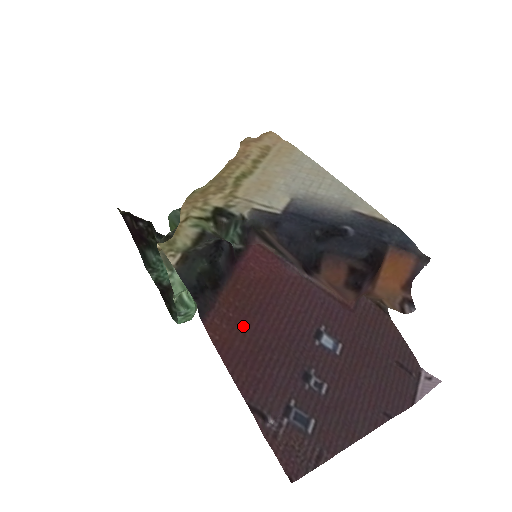
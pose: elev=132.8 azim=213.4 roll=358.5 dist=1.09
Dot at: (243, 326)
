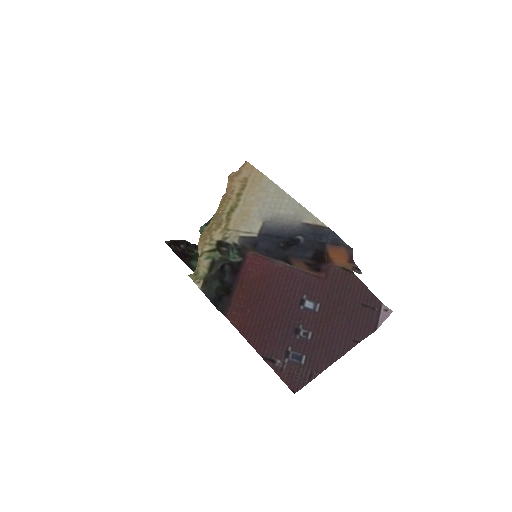
Dot at: (251, 311)
